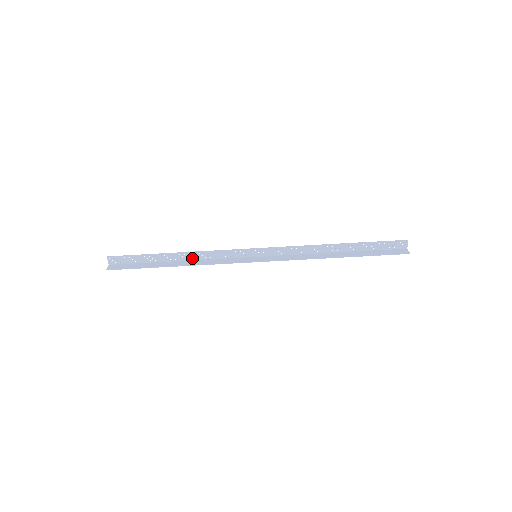
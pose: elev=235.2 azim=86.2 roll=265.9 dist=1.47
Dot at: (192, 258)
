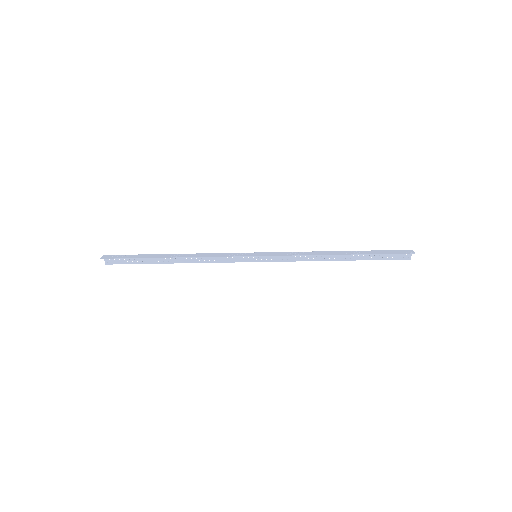
Dot at: (190, 255)
